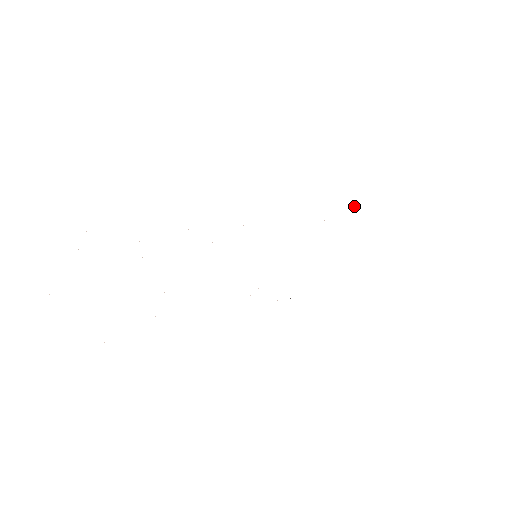
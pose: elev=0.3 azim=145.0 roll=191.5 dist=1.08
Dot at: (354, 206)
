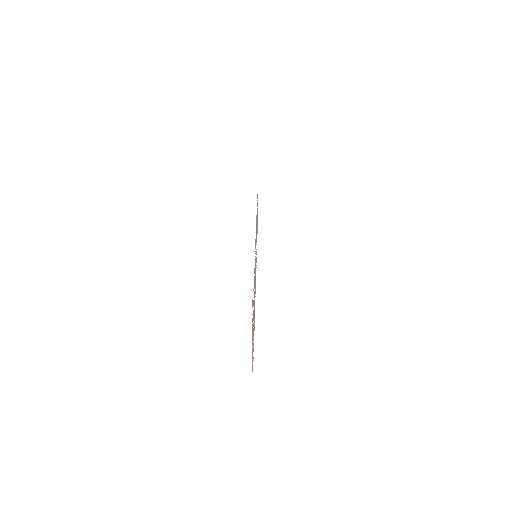
Dot at: occluded
